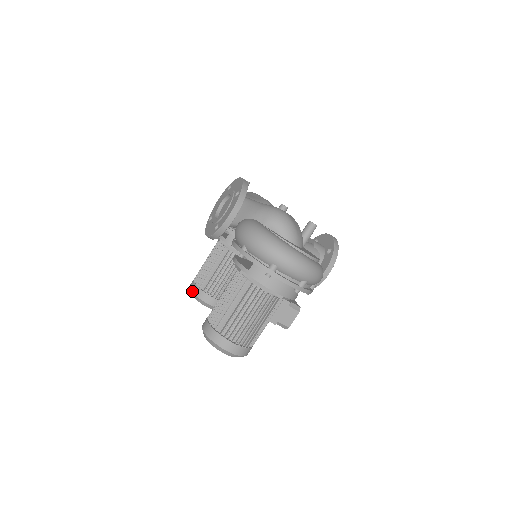
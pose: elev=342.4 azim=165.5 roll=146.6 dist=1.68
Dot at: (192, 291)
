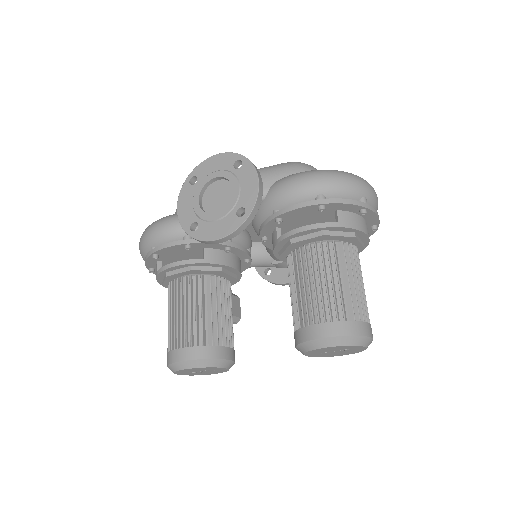
Dot at: (194, 358)
